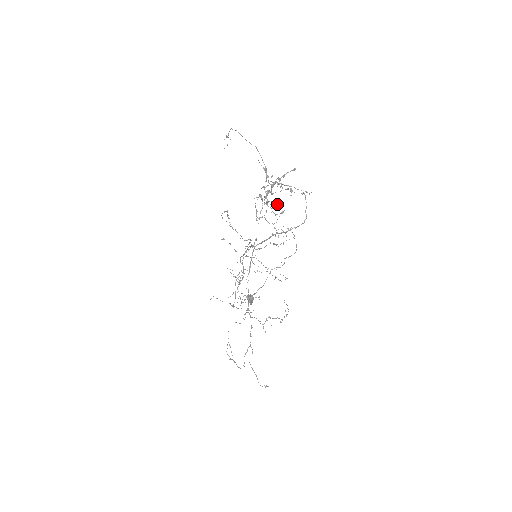
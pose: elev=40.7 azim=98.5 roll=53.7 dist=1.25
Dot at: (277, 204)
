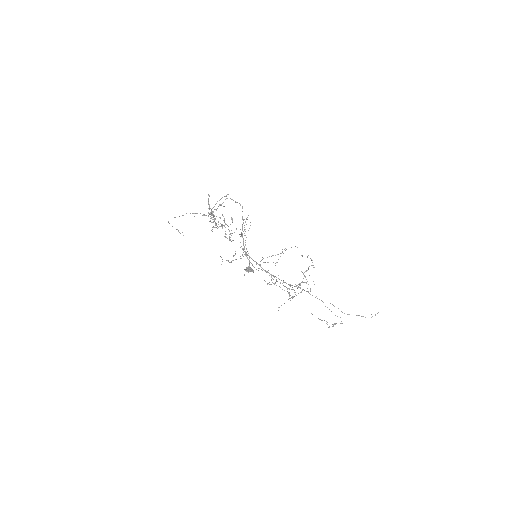
Dot at: (224, 219)
